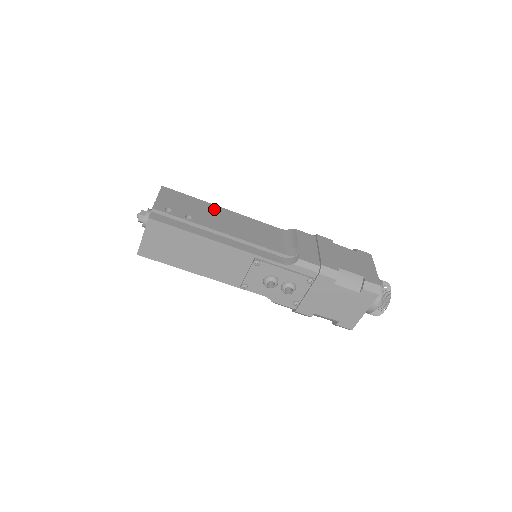
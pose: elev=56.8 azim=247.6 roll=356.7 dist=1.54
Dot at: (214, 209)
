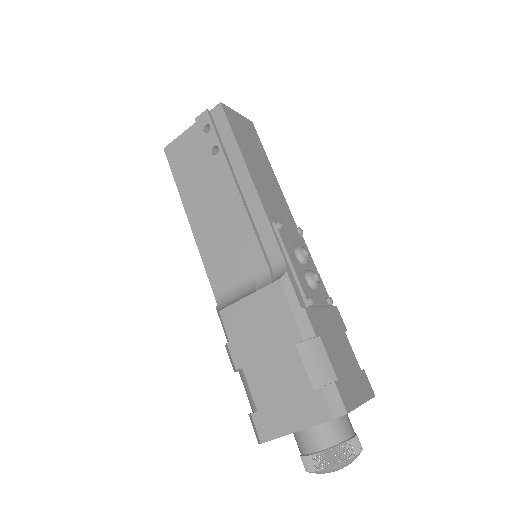
Dot at: occluded
